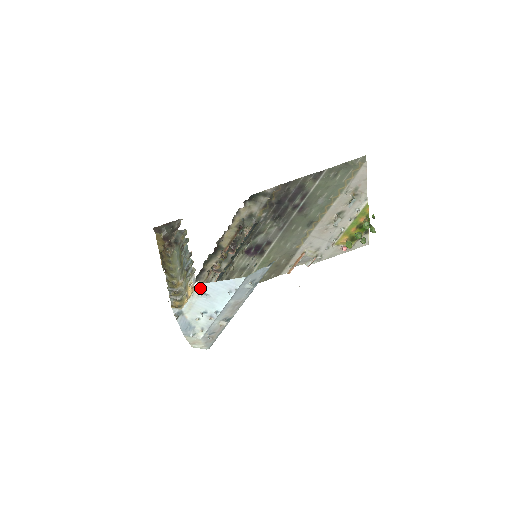
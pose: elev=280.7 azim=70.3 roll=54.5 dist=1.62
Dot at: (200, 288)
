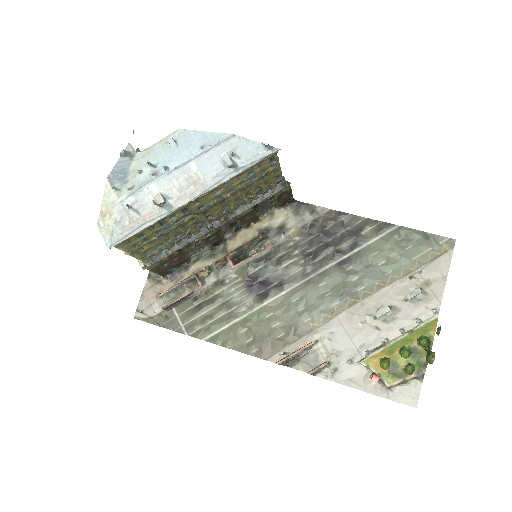
Dot at: (176, 134)
